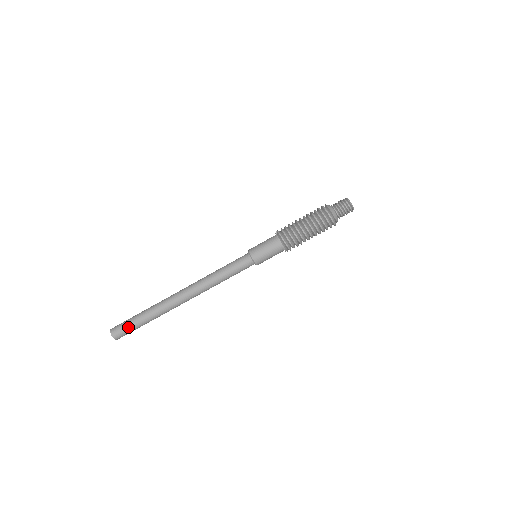
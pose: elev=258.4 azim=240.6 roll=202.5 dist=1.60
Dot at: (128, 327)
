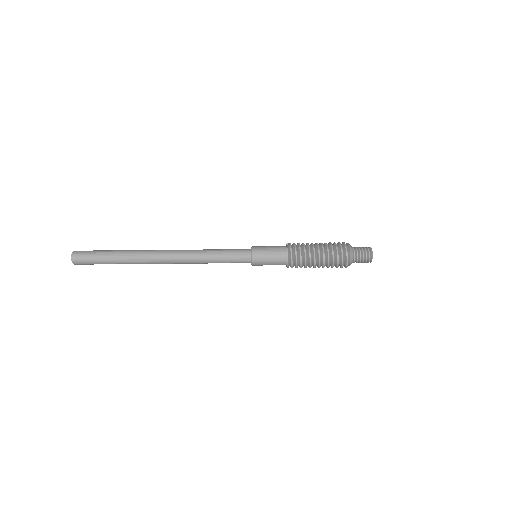
Dot at: (93, 258)
